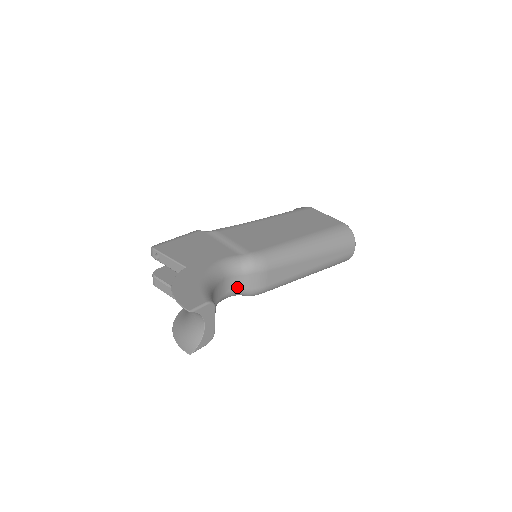
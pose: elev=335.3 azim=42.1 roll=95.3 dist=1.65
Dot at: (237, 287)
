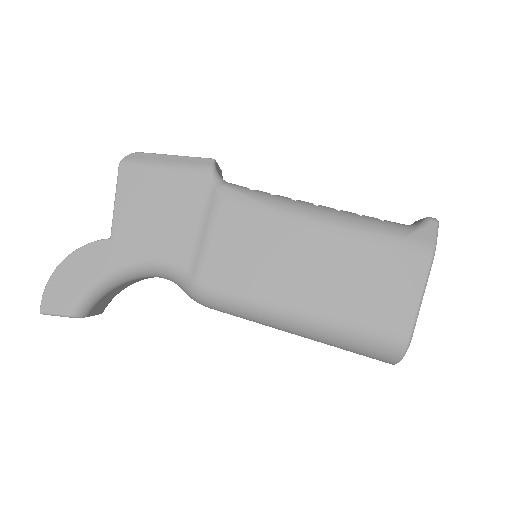
Dot at: occluded
